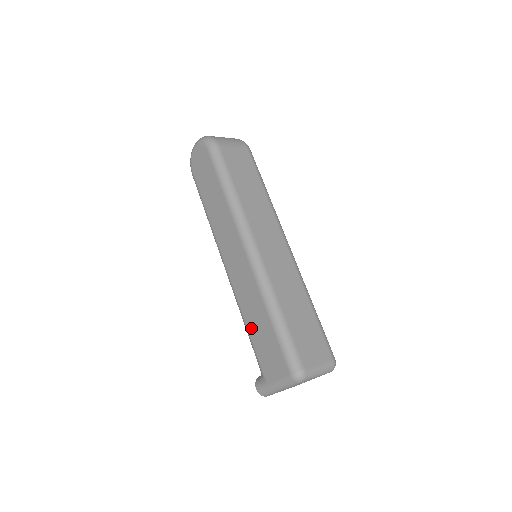
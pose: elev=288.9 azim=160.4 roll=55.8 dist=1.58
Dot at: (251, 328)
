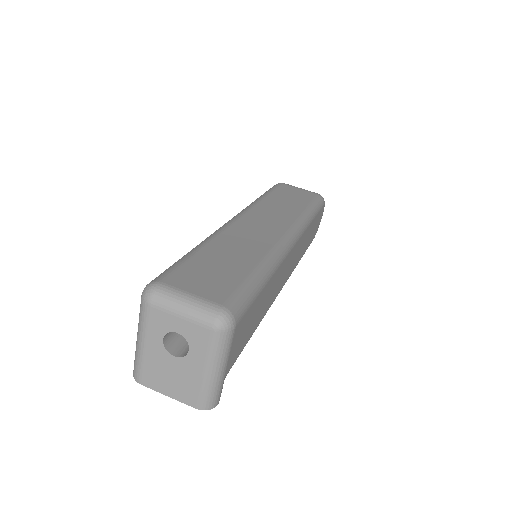
Dot at: occluded
